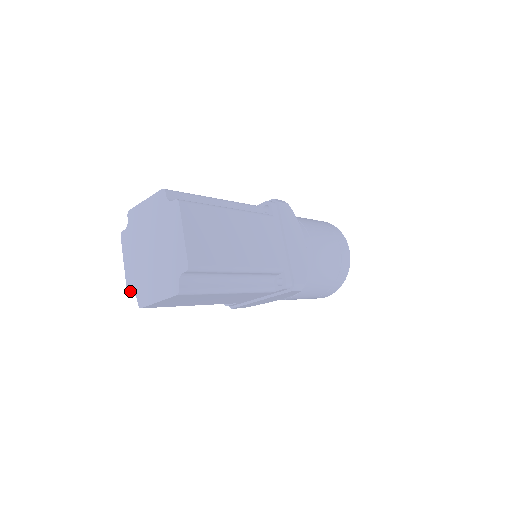
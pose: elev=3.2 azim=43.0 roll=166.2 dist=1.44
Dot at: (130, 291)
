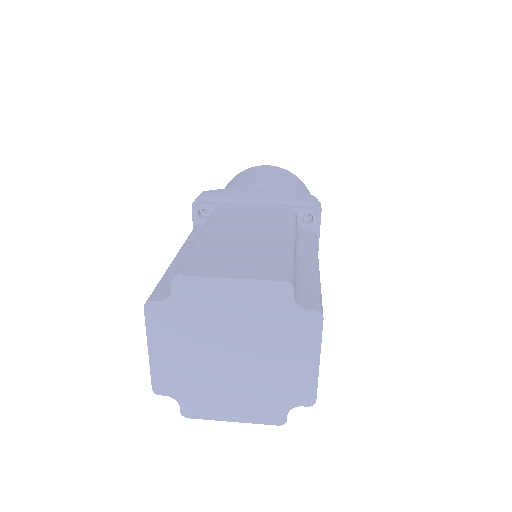
Dot at: (162, 391)
